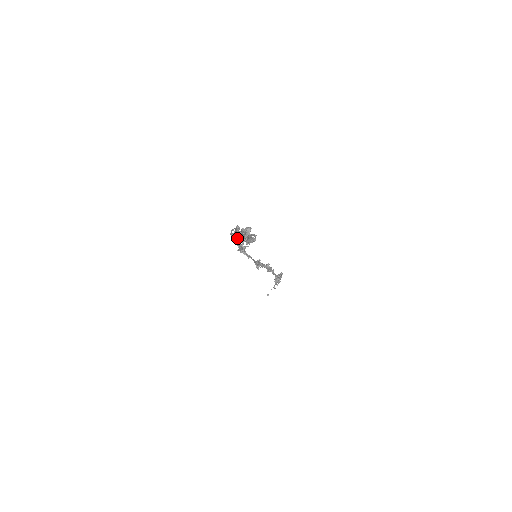
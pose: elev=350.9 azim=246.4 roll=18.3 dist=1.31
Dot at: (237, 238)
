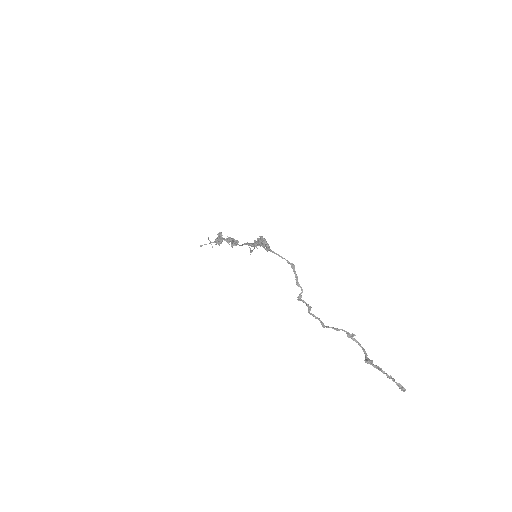
Dot at: (262, 245)
